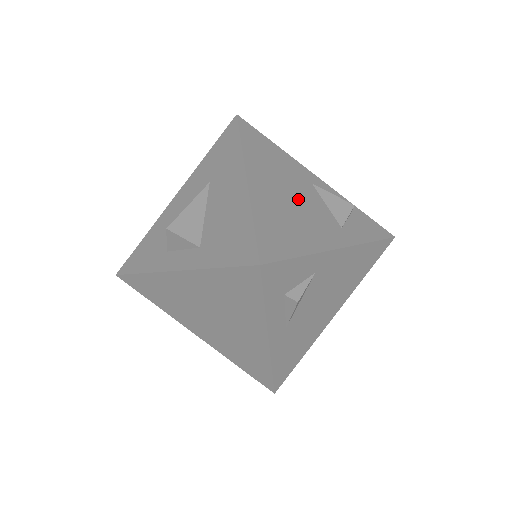
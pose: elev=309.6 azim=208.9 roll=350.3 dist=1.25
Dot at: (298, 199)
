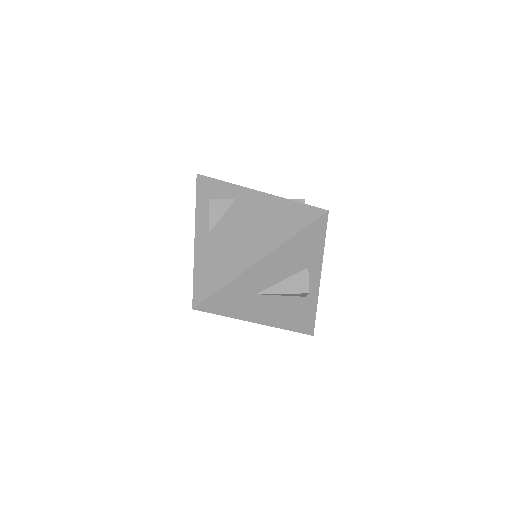
Dot at: occluded
